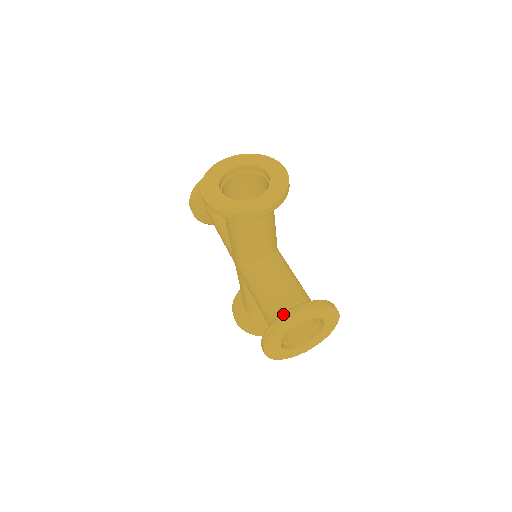
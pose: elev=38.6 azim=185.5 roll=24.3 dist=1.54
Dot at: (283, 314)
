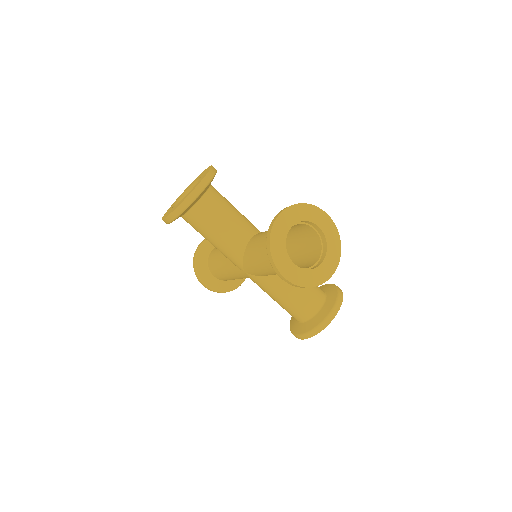
Dot at: occluded
